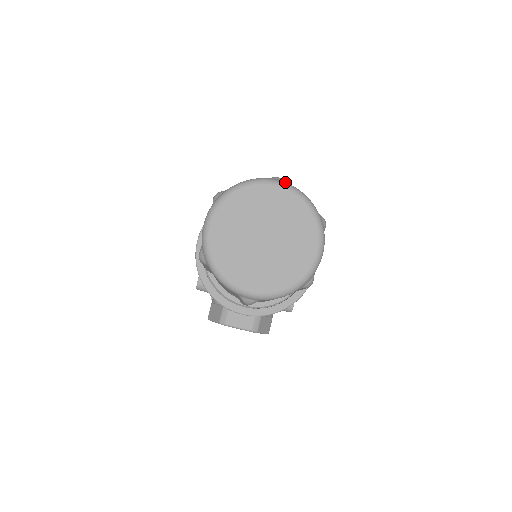
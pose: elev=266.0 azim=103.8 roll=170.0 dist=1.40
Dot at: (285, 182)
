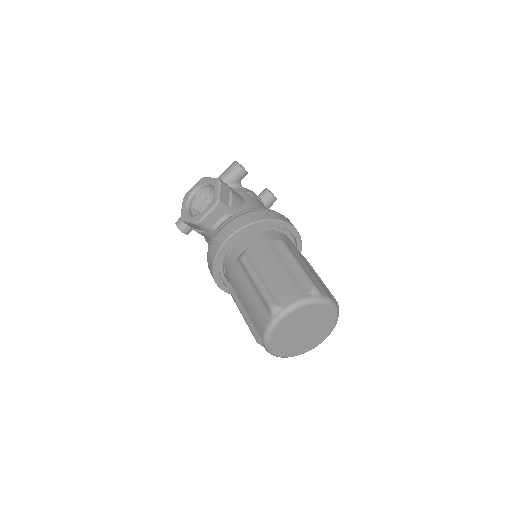
Dot at: (283, 312)
